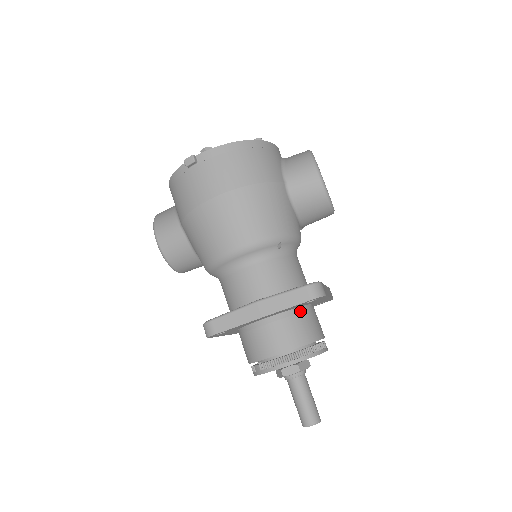
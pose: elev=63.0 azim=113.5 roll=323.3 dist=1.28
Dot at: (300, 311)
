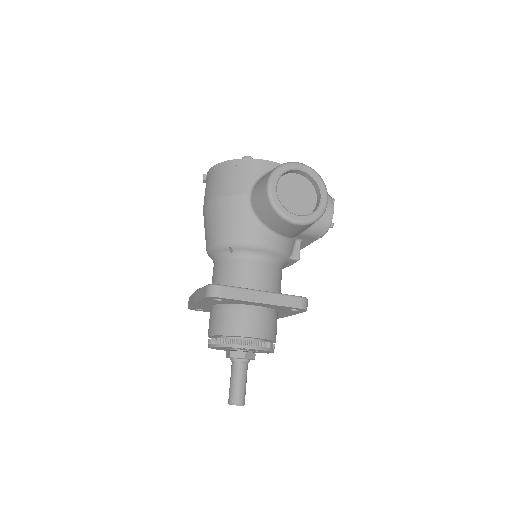
Dot at: (230, 307)
